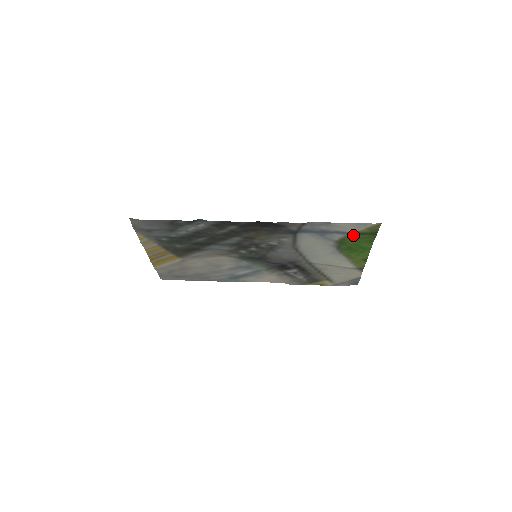
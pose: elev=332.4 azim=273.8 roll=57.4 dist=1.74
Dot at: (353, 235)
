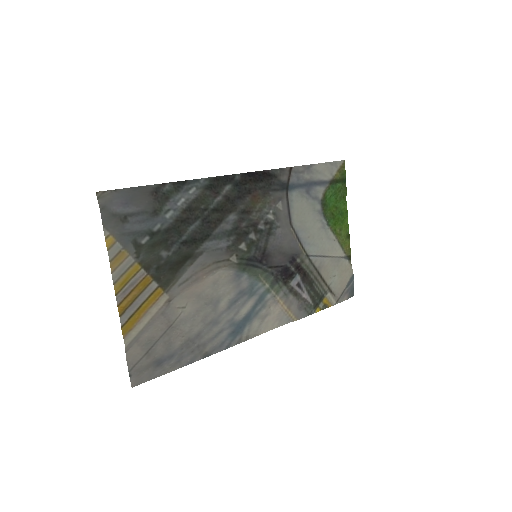
Dot at: (330, 186)
